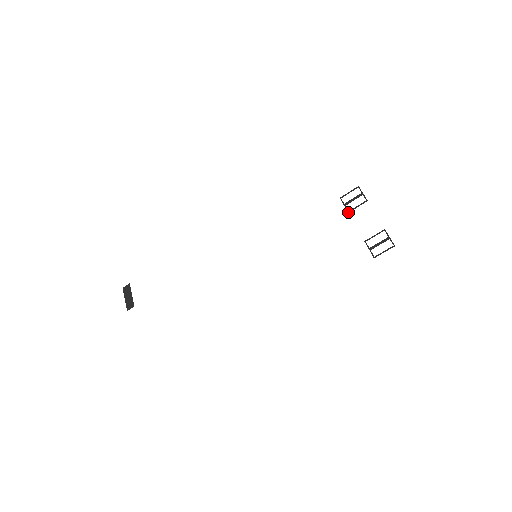
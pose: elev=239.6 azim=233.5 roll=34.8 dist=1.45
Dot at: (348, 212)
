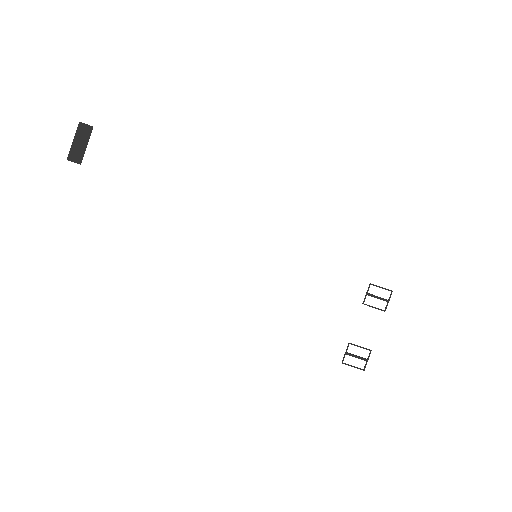
Dot at: occluded
